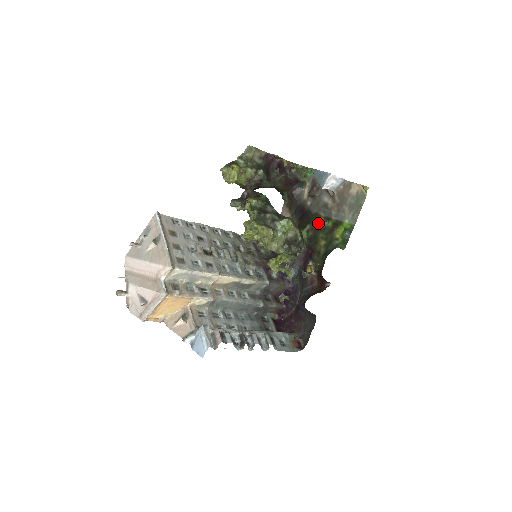
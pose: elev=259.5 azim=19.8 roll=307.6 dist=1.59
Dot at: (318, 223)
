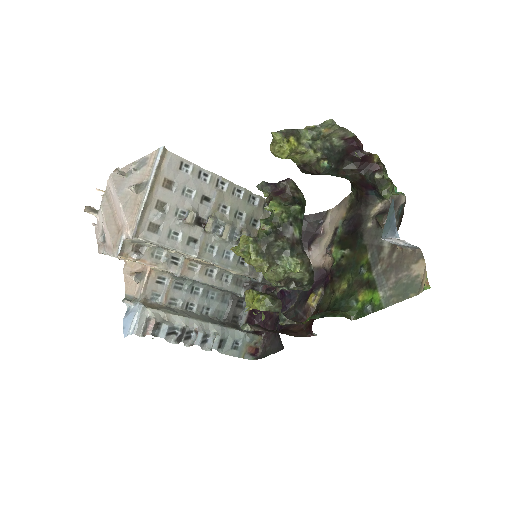
Dot at: (358, 260)
